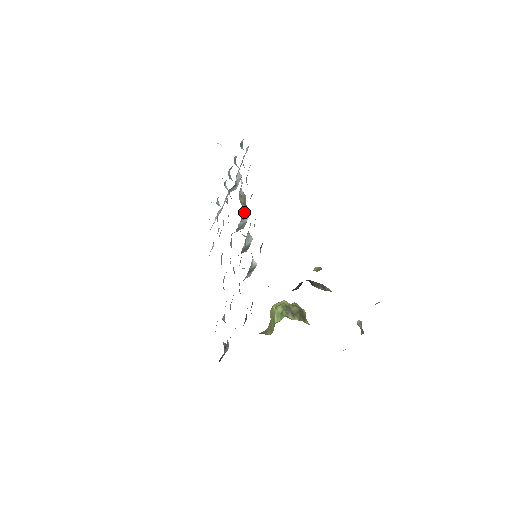
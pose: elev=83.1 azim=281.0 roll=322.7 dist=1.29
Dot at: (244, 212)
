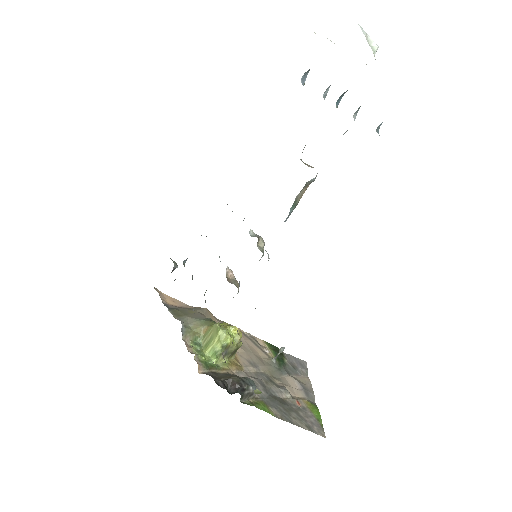
Dot at: occluded
